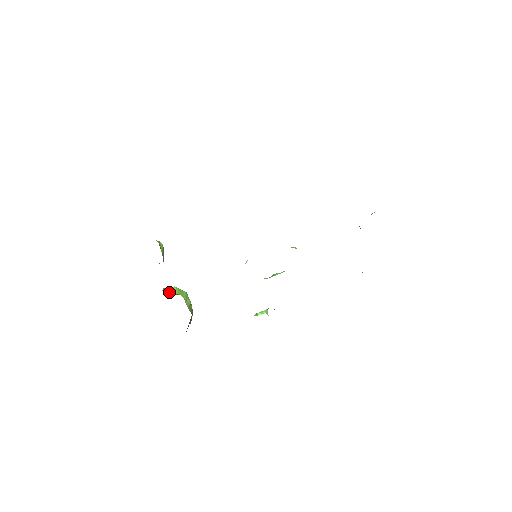
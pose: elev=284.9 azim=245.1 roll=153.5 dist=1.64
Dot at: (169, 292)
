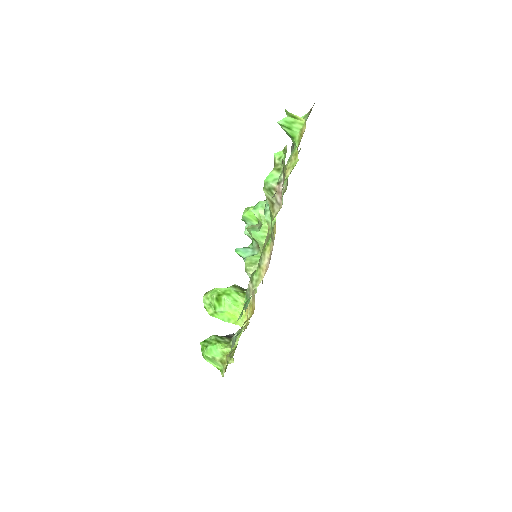
Dot at: (234, 319)
